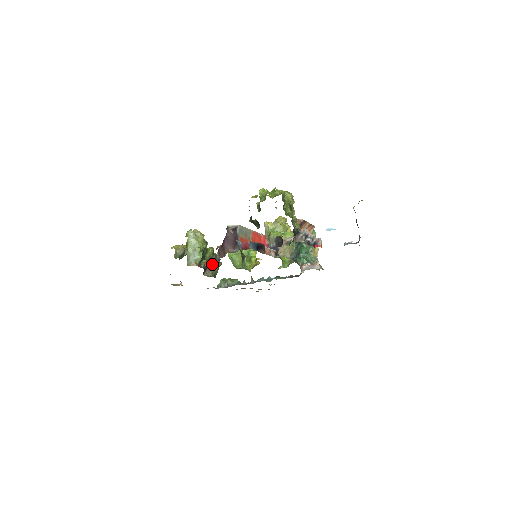
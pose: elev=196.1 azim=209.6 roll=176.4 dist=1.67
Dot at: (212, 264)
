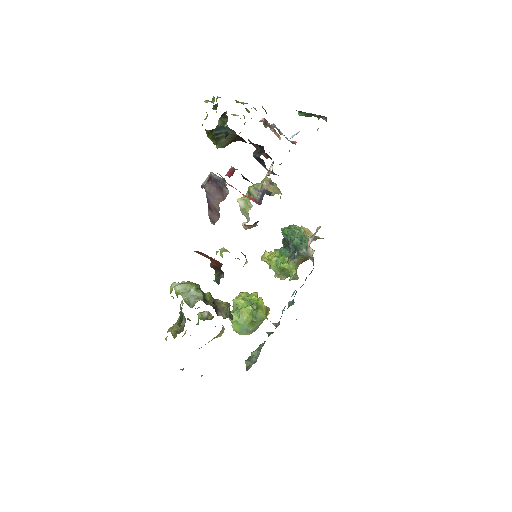
Dot at: occluded
